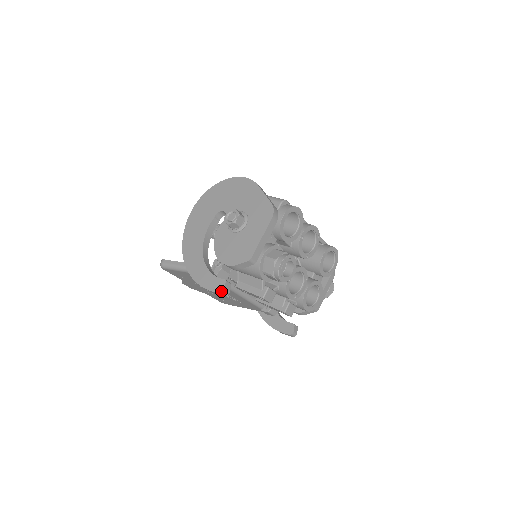
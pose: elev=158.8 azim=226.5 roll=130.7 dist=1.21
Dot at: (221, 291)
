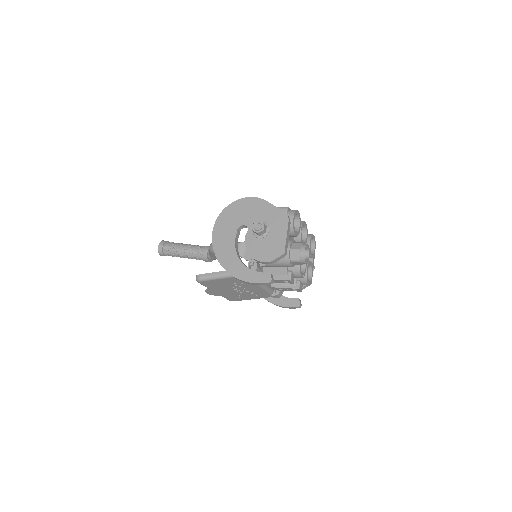
Dot at: (270, 281)
